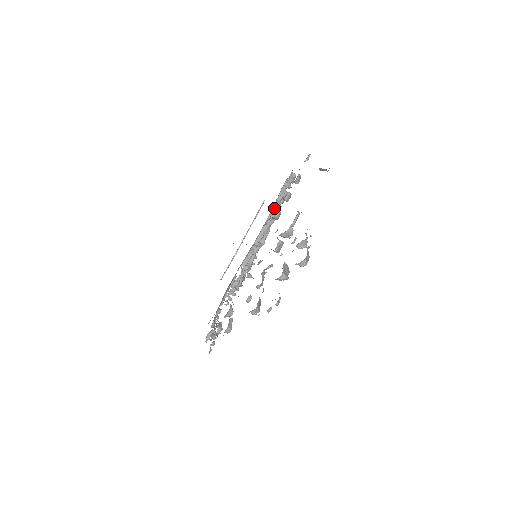
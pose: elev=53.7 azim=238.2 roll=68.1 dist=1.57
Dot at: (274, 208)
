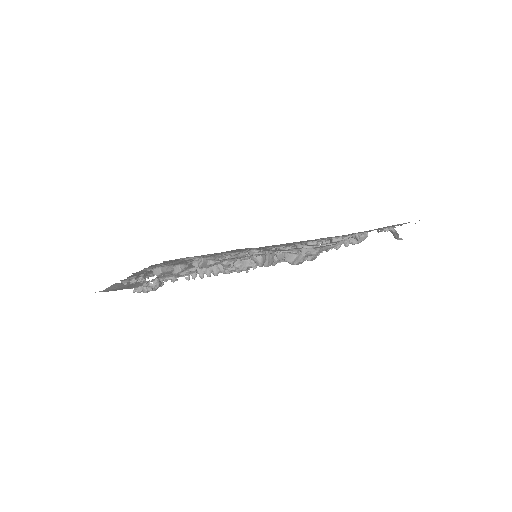
Dot at: occluded
